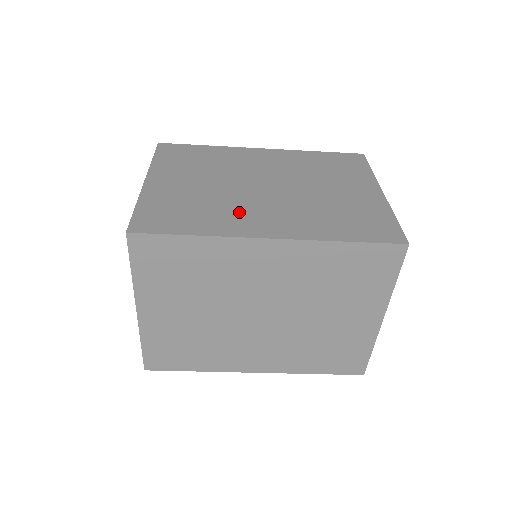
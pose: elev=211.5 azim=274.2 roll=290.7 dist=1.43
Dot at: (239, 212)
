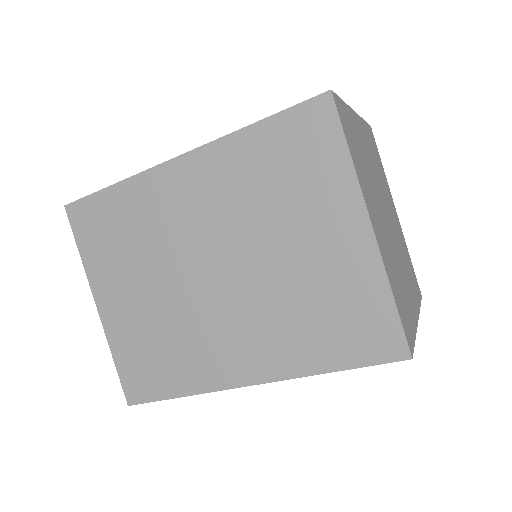
Dot at: occluded
